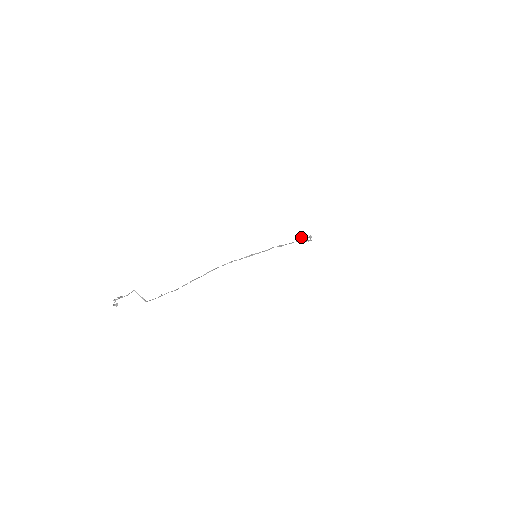
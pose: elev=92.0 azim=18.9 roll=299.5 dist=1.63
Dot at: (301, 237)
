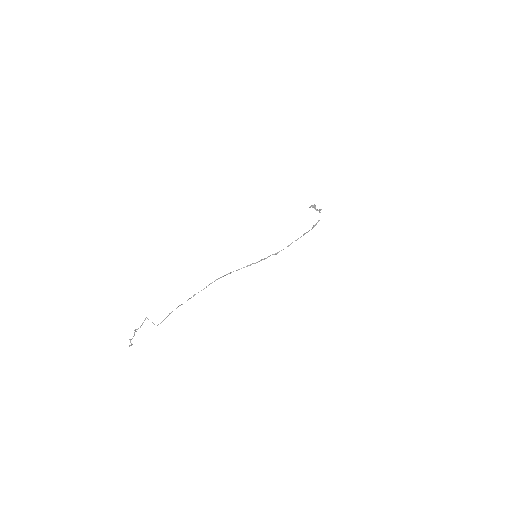
Dot at: (313, 205)
